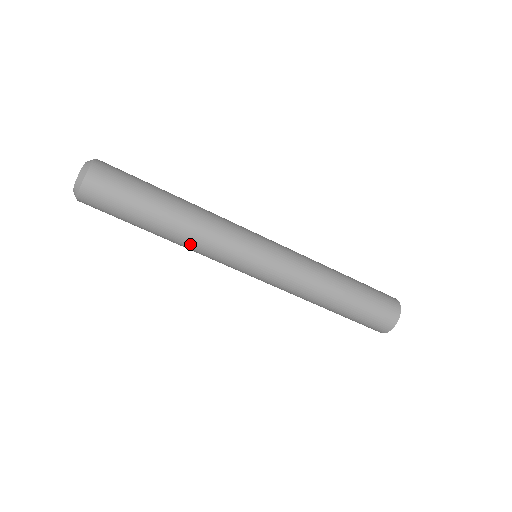
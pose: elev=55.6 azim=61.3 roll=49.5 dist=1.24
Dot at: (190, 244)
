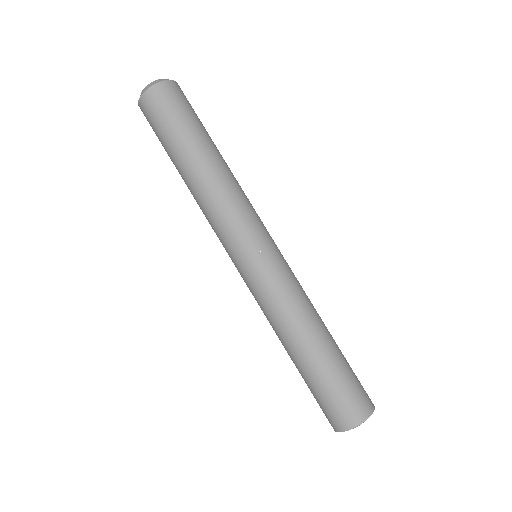
Dot at: (221, 185)
